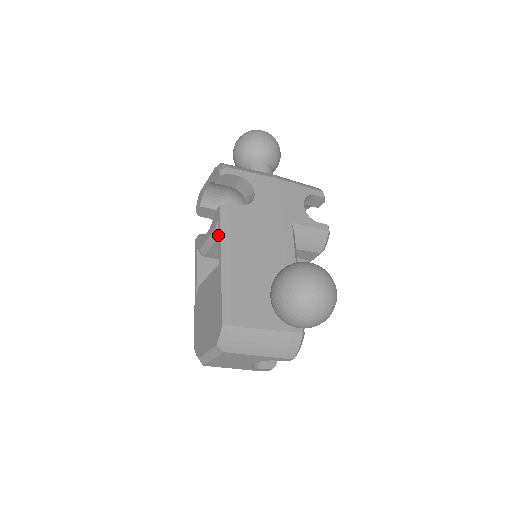
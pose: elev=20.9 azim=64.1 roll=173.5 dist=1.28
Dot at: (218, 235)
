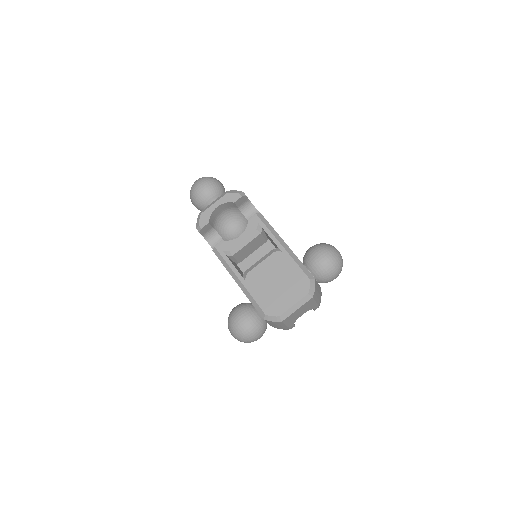
Dot at: (266, 232)
